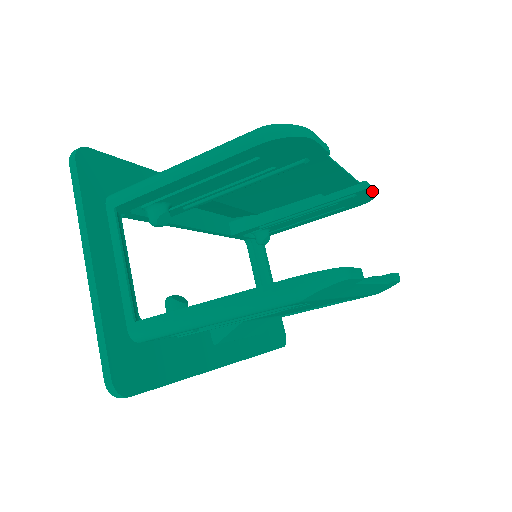
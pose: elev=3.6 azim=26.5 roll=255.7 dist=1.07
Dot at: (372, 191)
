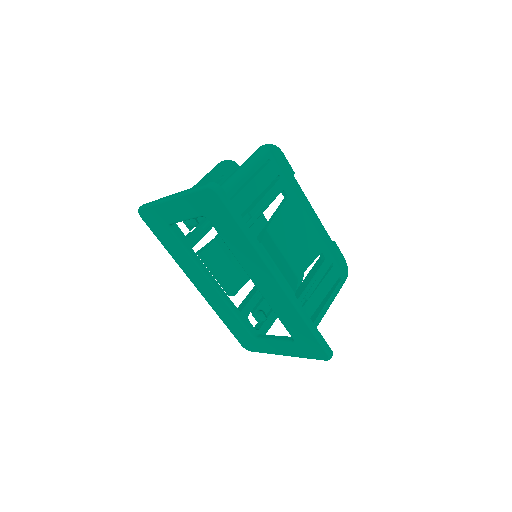
Dot at: occluded
